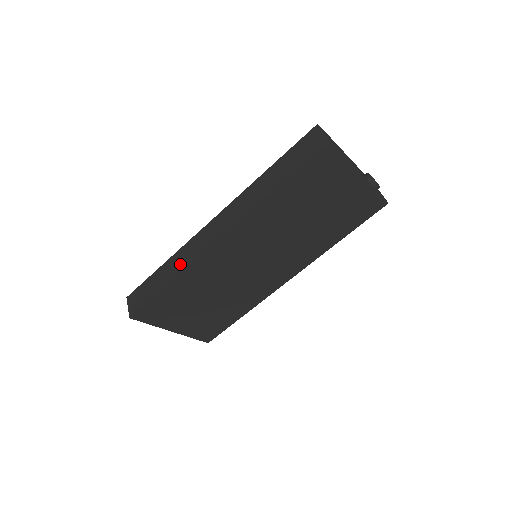
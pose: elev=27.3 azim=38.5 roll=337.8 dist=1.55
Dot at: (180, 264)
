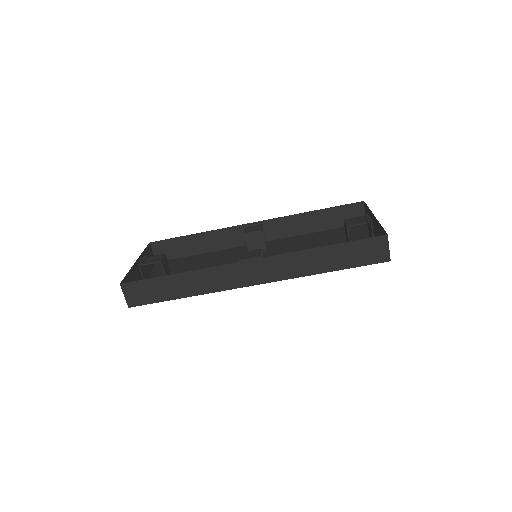
Dot at: (203, 286)
